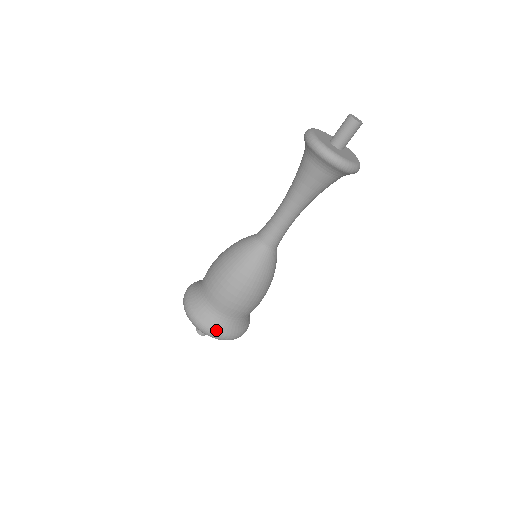
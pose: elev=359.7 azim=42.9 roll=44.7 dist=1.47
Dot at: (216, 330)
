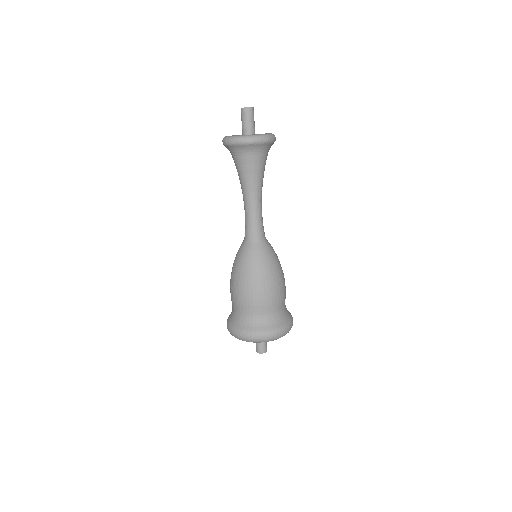
Dot at: (236, 329)
